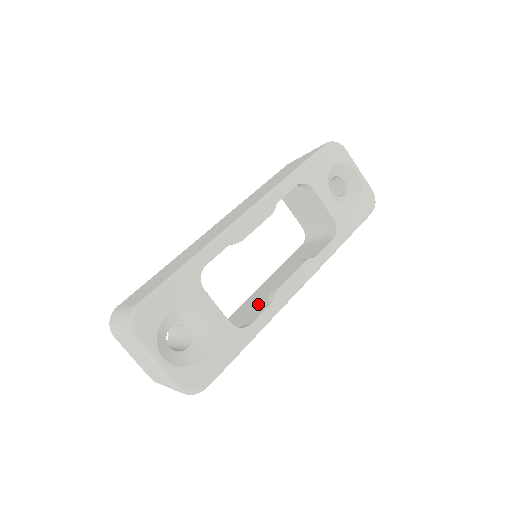
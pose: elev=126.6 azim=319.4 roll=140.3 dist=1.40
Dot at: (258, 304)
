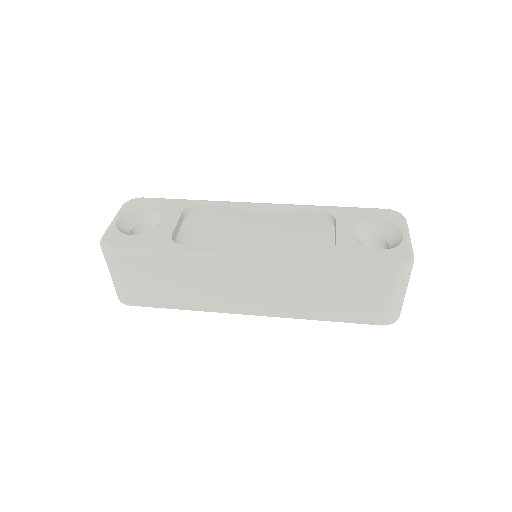
Dot at: occluded
